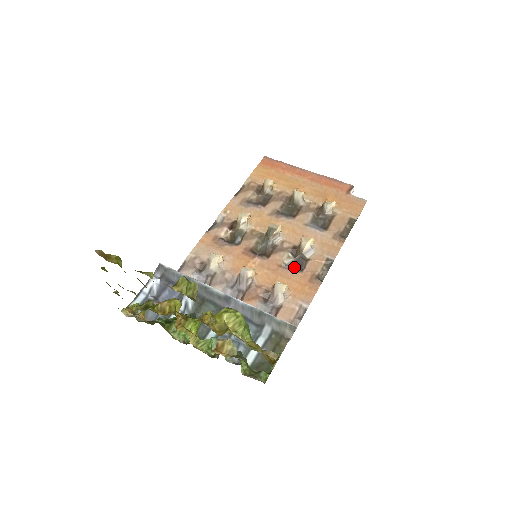
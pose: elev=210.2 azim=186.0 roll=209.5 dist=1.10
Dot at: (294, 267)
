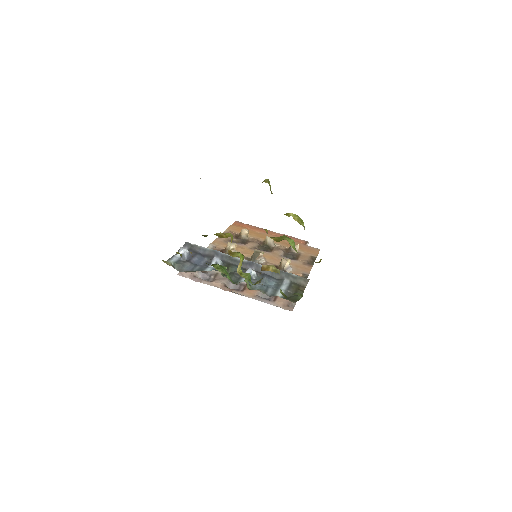
Dot at: occluded
